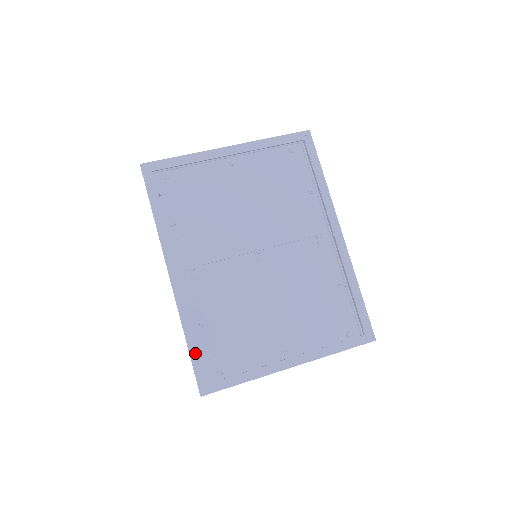
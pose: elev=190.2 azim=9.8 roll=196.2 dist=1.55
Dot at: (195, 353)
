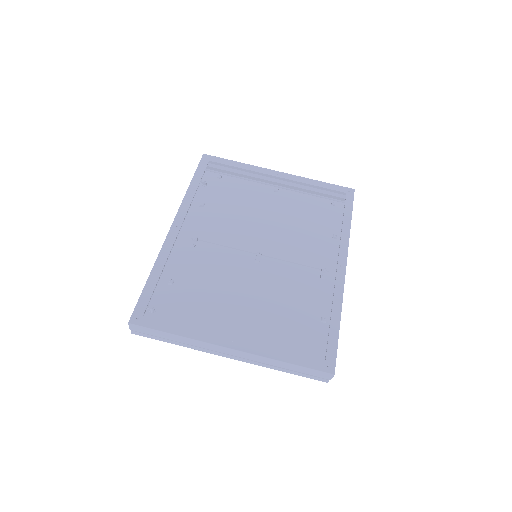
Dot at: (150, 287)
